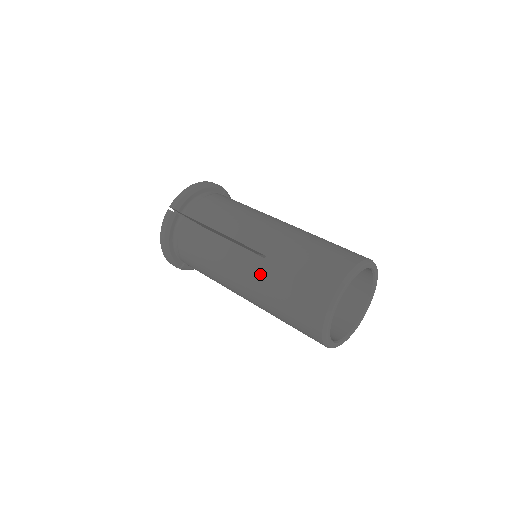
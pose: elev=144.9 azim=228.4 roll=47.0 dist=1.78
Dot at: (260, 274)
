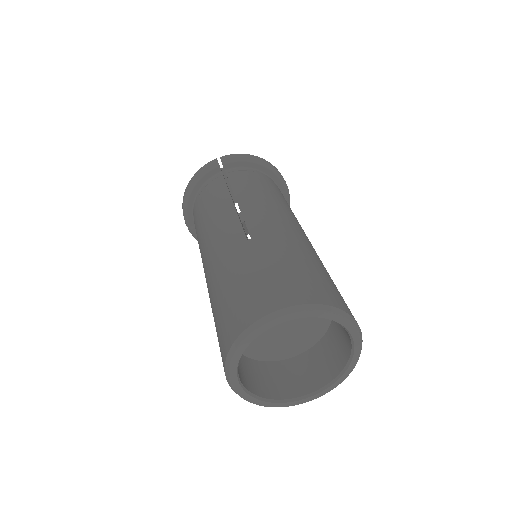
Dot at: (230, 252)
